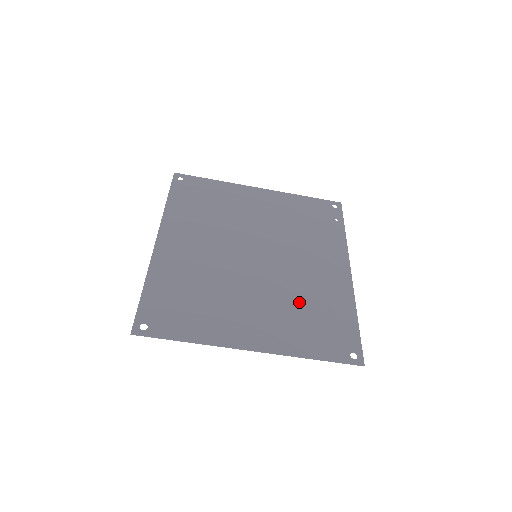
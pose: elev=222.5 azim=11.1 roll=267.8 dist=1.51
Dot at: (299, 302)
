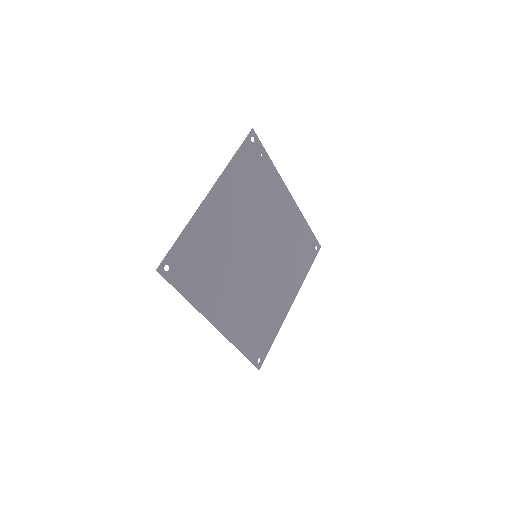
Dot at: (289, 253)
